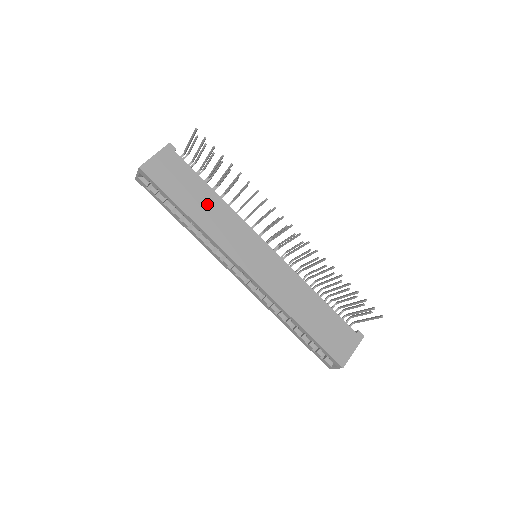
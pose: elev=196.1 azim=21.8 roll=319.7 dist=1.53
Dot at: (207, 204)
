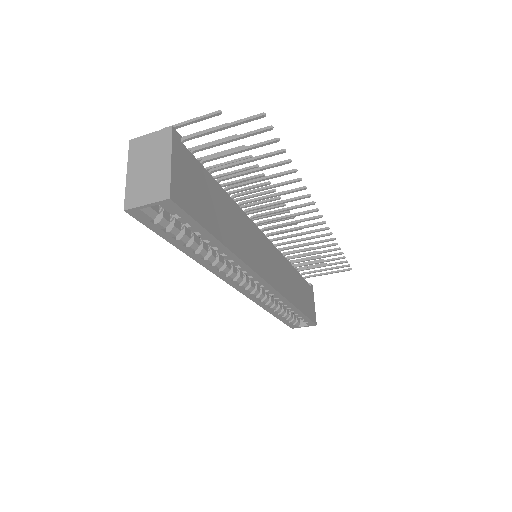
Dot at: (229, 217)
